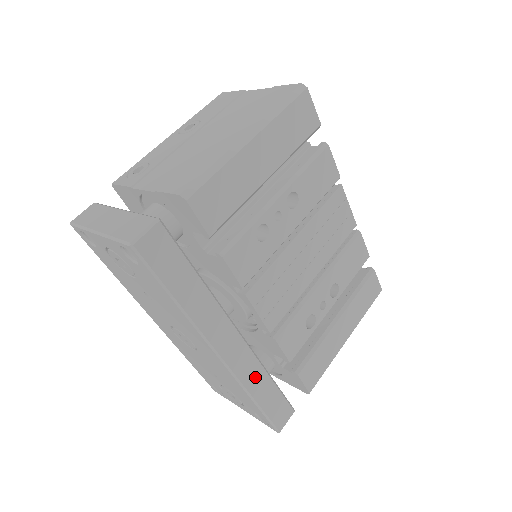
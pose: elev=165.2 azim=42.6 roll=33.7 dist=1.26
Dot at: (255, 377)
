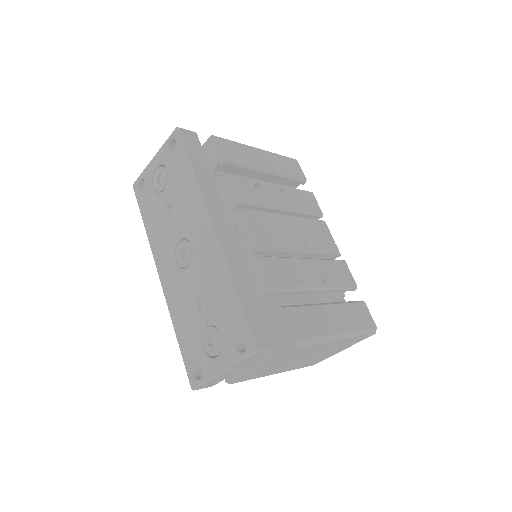
Dot at: (239, 269)
